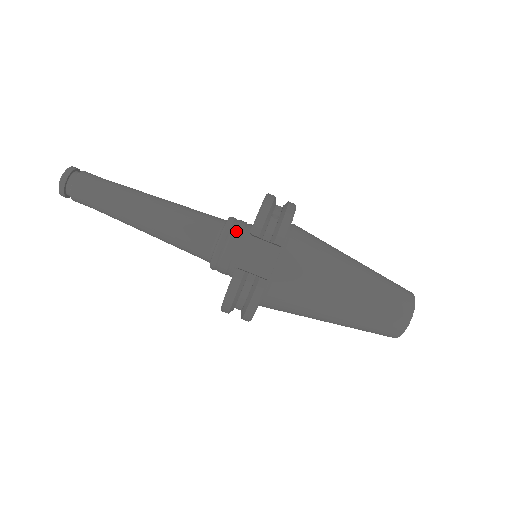
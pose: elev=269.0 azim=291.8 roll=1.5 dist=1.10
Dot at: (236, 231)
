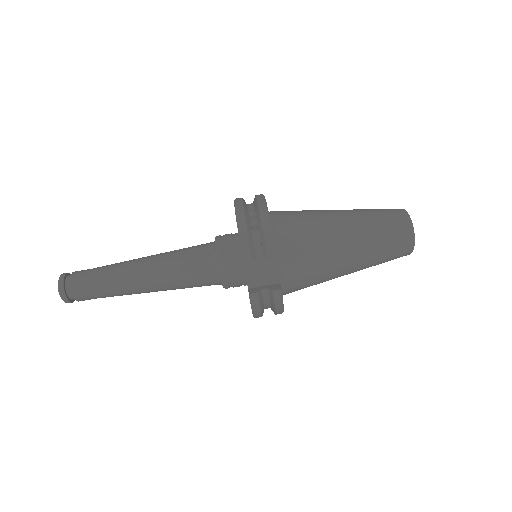
Dot at: (228, 254)
